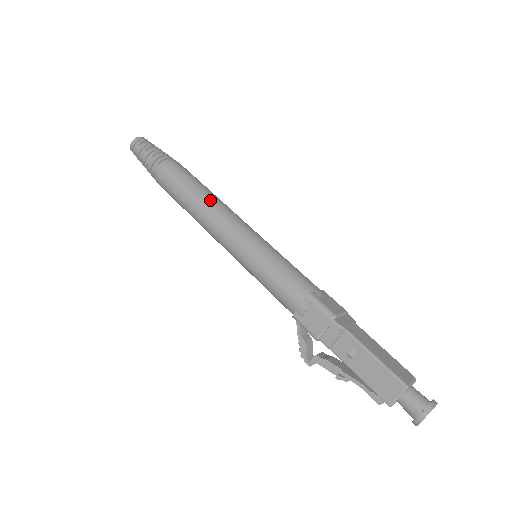
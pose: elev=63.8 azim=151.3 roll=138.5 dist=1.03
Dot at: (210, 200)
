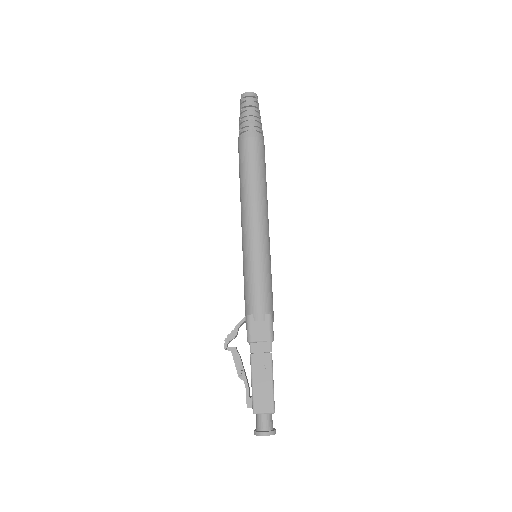
Dot at: (265, 194)
